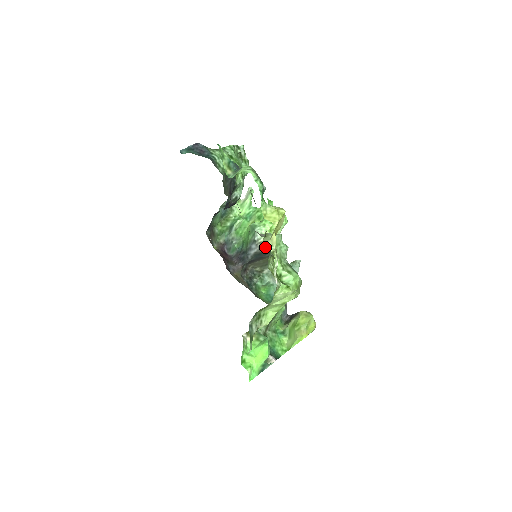
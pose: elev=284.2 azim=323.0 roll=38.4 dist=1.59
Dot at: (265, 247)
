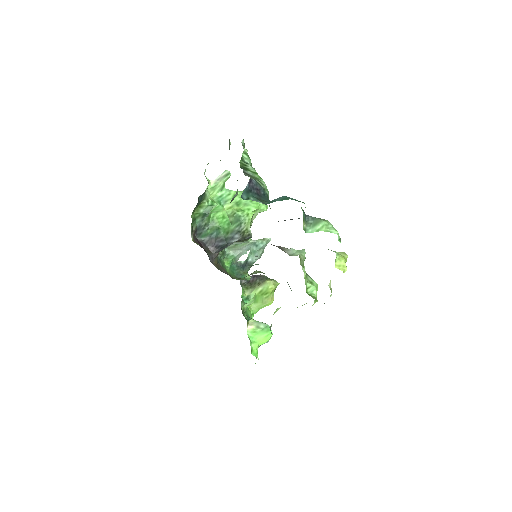
Dot at: (247, 235)
